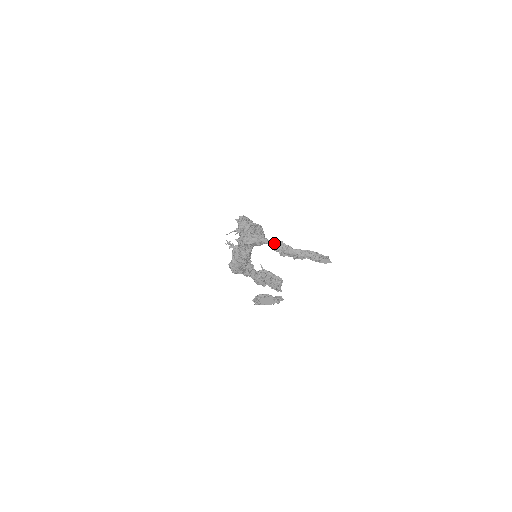
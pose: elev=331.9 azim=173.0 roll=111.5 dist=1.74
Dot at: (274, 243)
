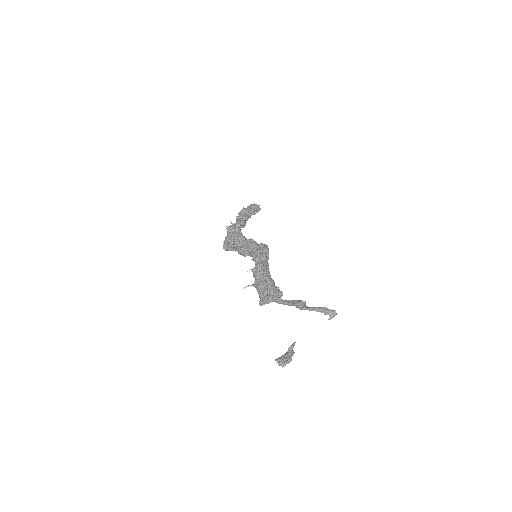
Dot at: (291, 305)
